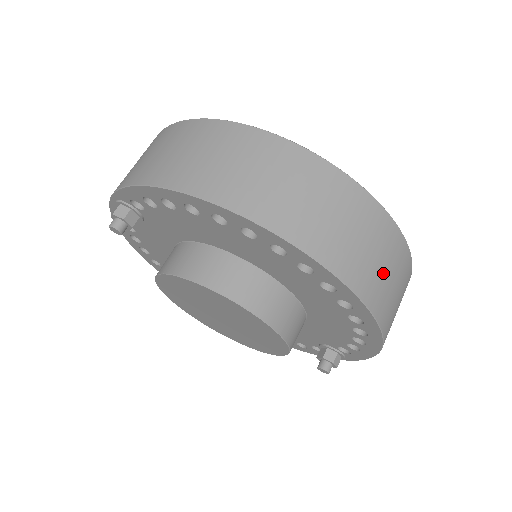
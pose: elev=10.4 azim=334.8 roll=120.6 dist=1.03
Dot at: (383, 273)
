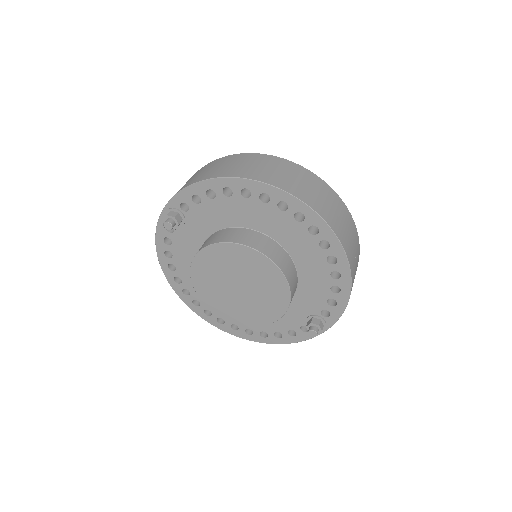
Dot at: (343, 226)
